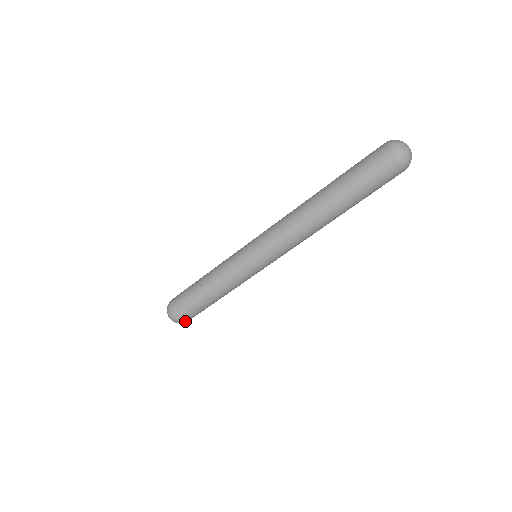
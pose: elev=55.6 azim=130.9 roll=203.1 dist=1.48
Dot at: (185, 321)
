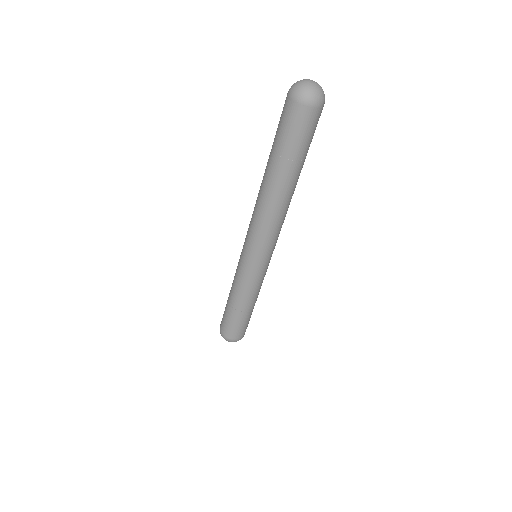
Dot at: occluded
